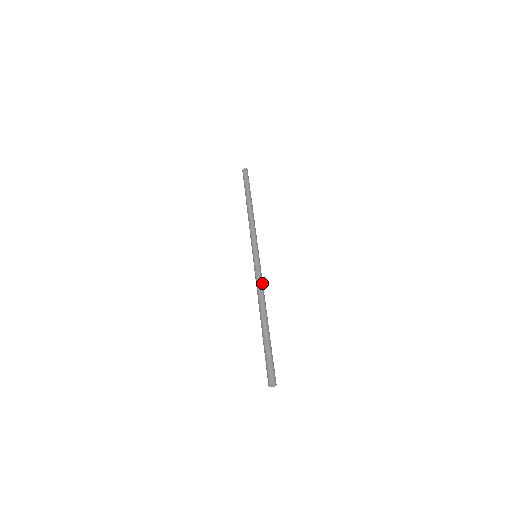
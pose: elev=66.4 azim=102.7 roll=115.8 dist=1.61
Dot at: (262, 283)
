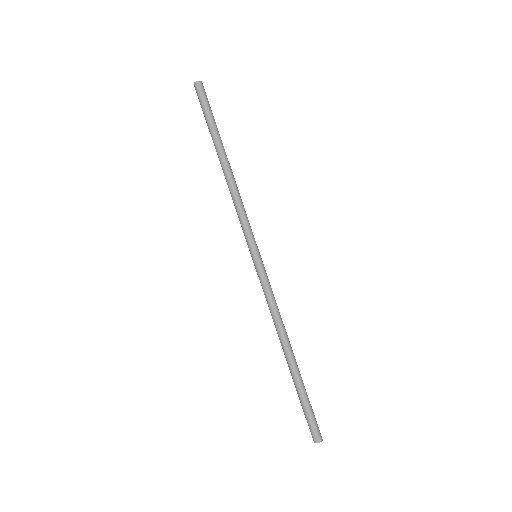
Dot at: (272, 304)
